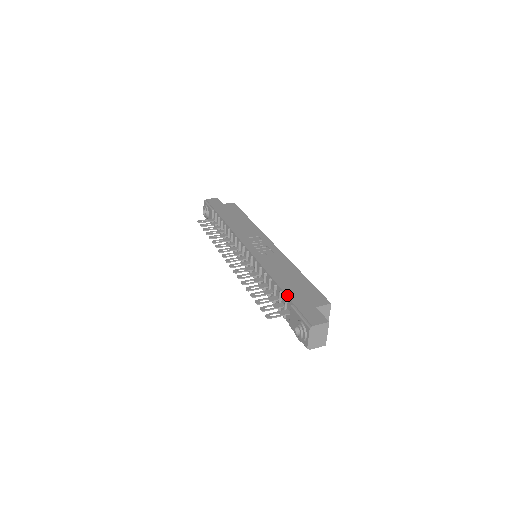
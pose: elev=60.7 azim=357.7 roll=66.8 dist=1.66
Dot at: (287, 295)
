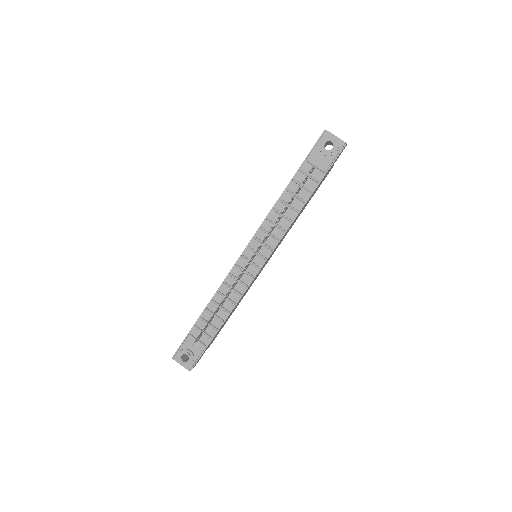
Dot at: (297, 170)
